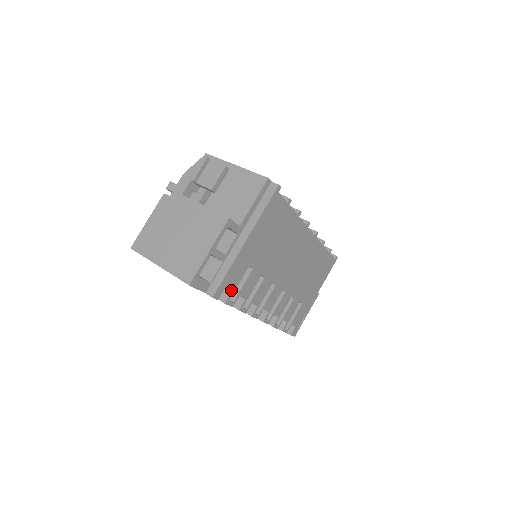
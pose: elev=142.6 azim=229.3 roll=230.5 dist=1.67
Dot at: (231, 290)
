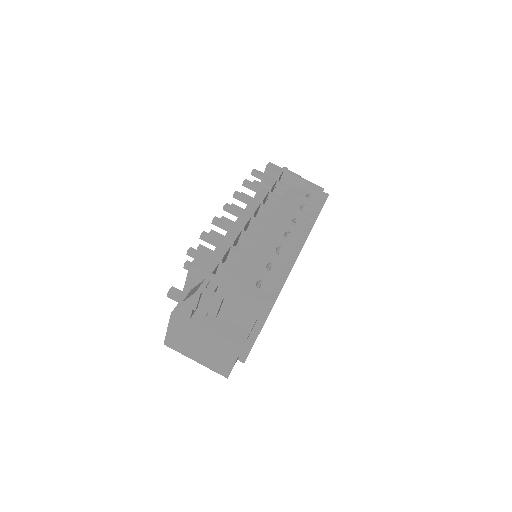
Dot at: occluded
